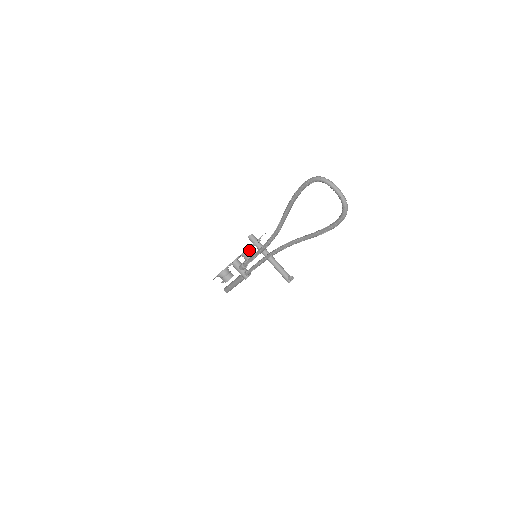
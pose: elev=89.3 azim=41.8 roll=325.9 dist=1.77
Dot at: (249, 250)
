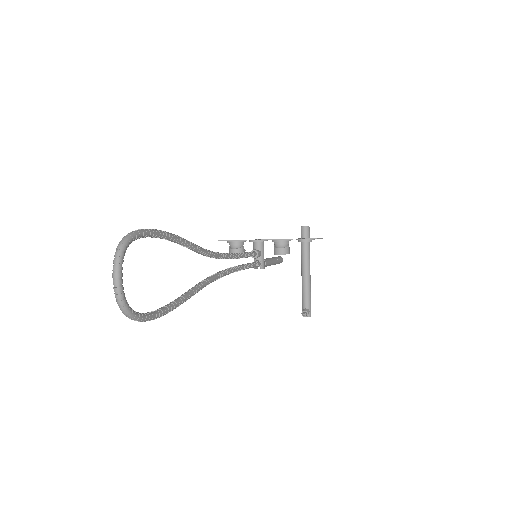
Dot at: (281, 242)
